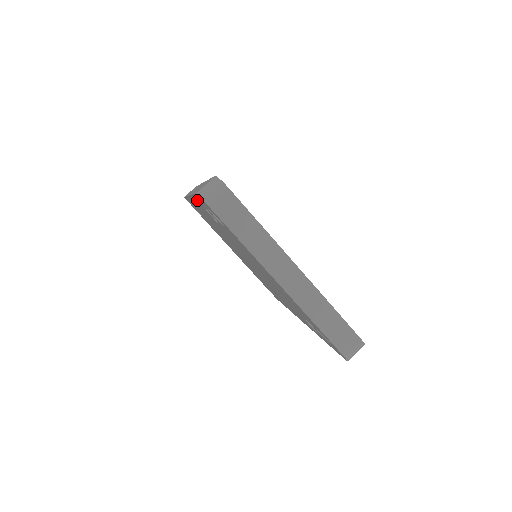
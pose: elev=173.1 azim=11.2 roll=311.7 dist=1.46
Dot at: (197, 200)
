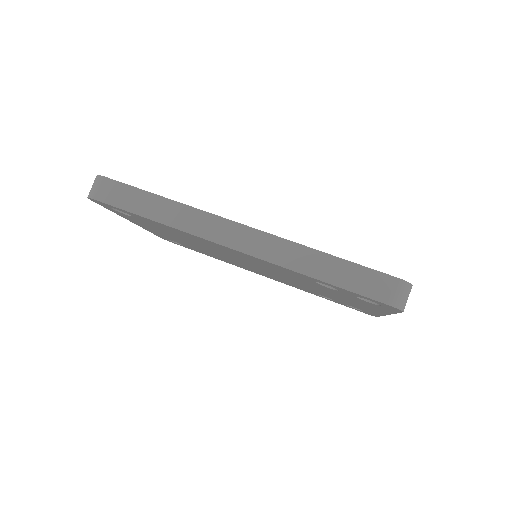
Dot at: (320, 282)
